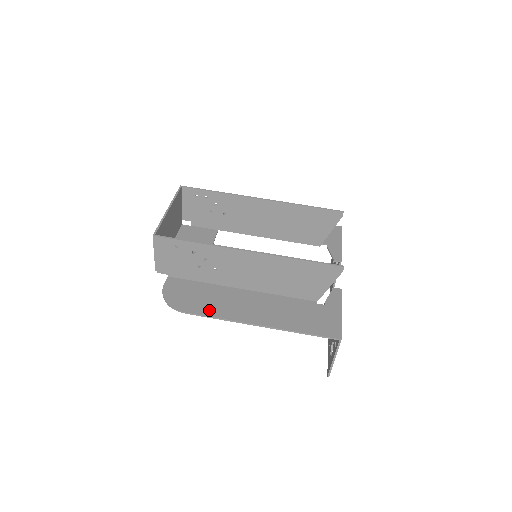
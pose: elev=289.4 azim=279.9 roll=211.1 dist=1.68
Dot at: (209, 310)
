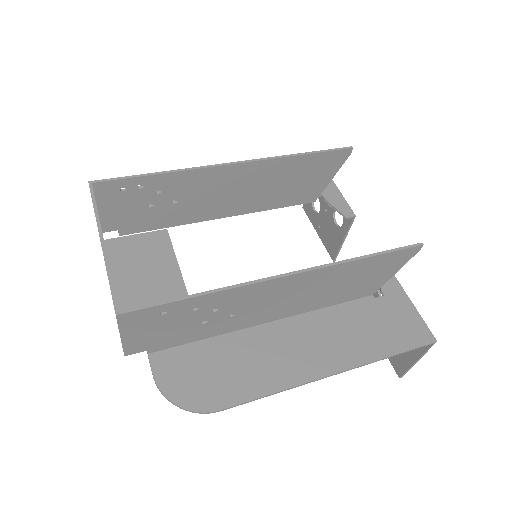
Dot at: (252, 386)
